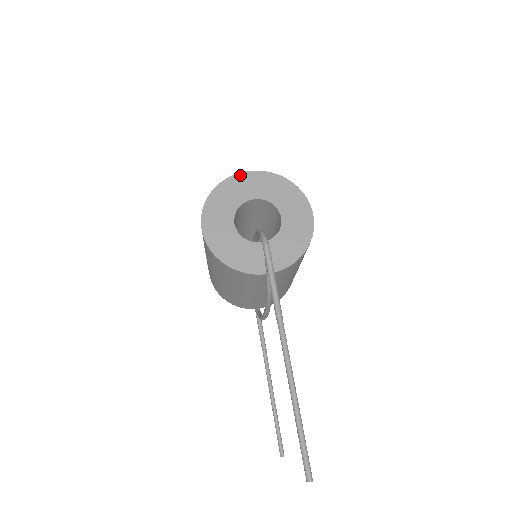
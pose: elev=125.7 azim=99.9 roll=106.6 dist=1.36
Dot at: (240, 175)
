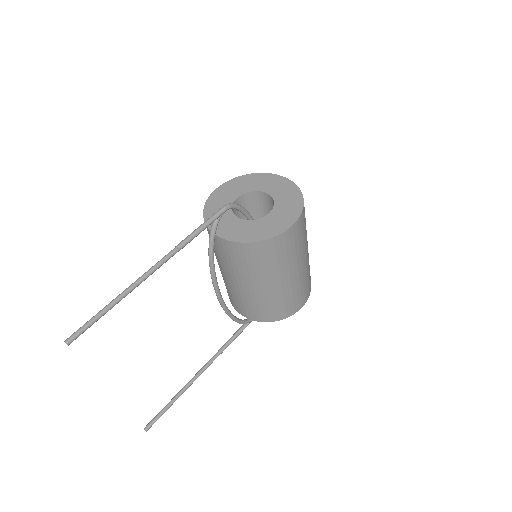
Dot at: (276, 176)
